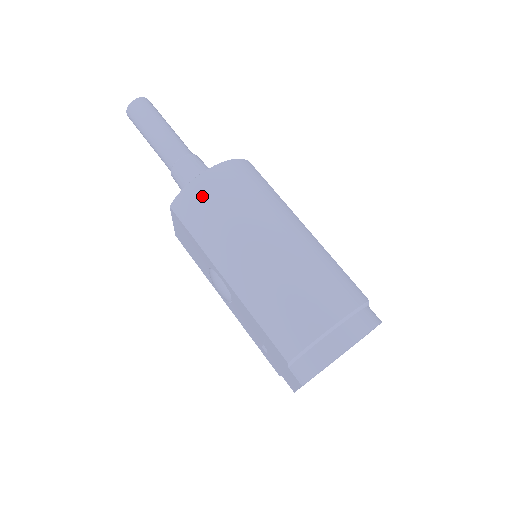
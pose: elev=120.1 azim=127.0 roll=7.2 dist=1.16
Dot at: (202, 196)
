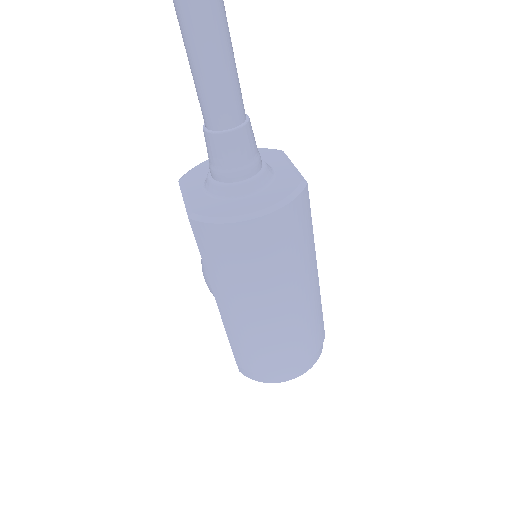
Dot at: (232, 244)
